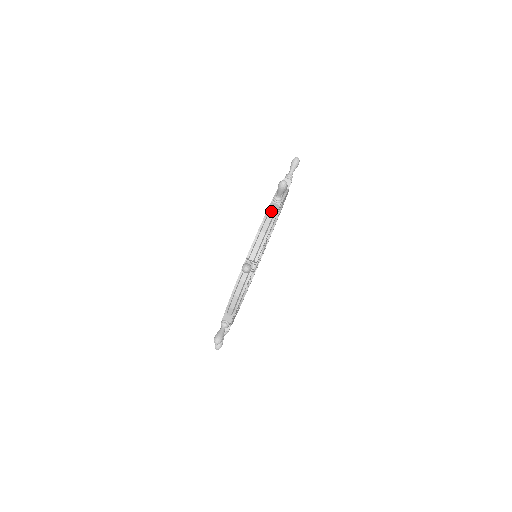
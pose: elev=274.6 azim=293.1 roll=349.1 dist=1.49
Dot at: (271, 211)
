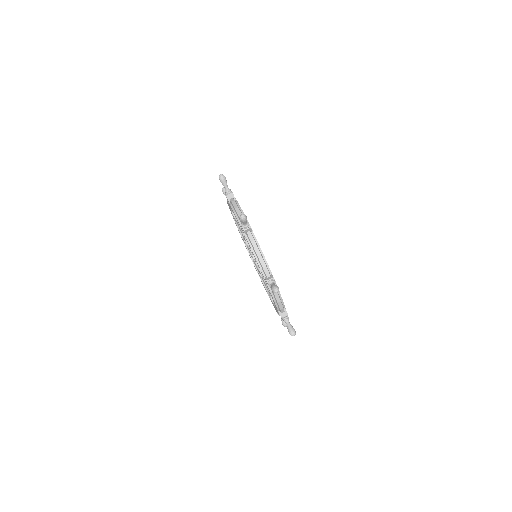
Dot at: (249, 236)
